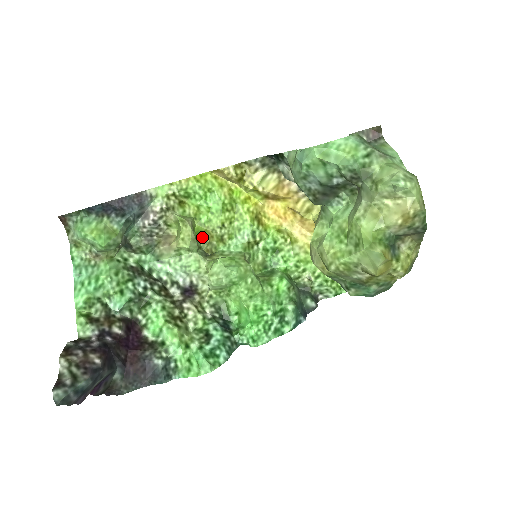
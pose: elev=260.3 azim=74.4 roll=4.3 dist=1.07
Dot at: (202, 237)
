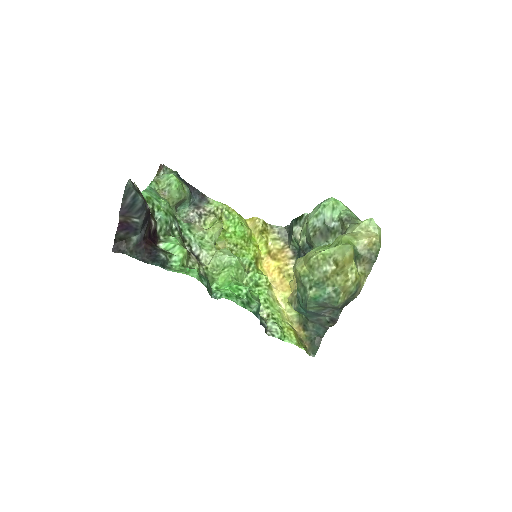
Dot at: (219, 244)
